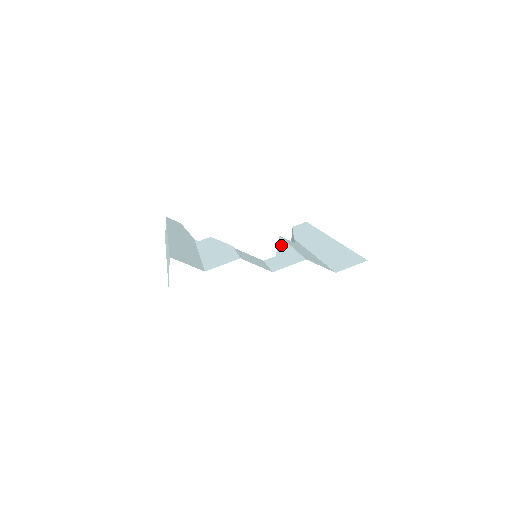
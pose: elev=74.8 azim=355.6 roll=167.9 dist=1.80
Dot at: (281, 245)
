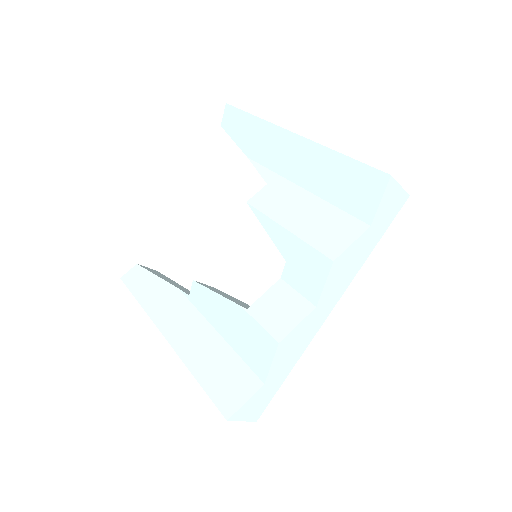
Dot at: (269, 230)
